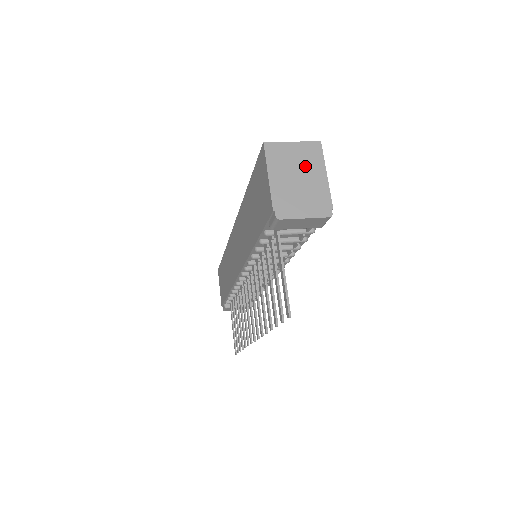
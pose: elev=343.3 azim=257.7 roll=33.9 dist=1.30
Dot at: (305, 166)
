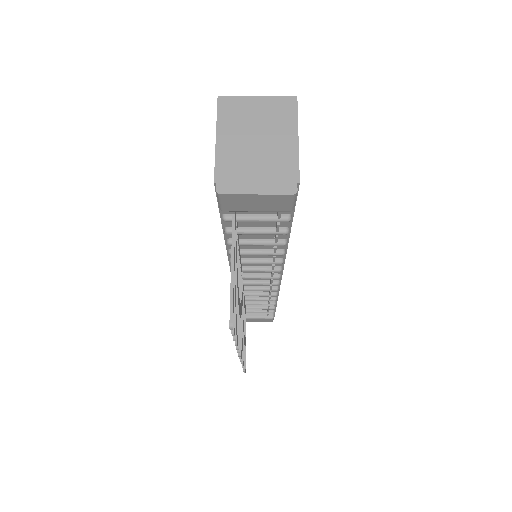
Dot at: (269, 127)
